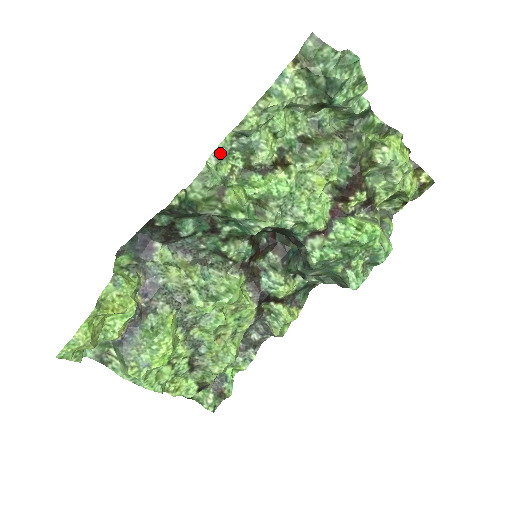
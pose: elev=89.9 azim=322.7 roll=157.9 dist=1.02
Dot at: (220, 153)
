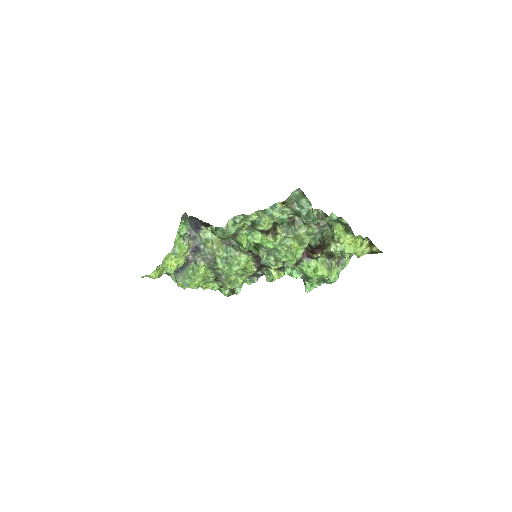
Dot at: (236, 220)
